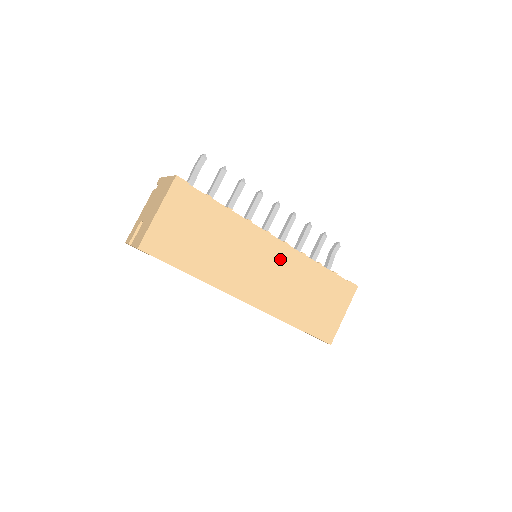
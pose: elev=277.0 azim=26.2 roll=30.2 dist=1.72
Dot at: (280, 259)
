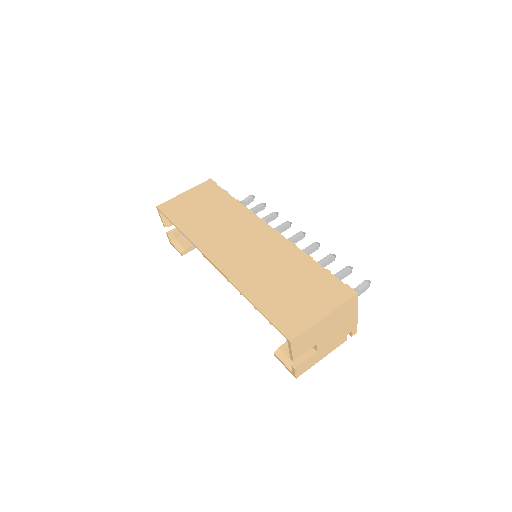
Dot at: (265, 241)
